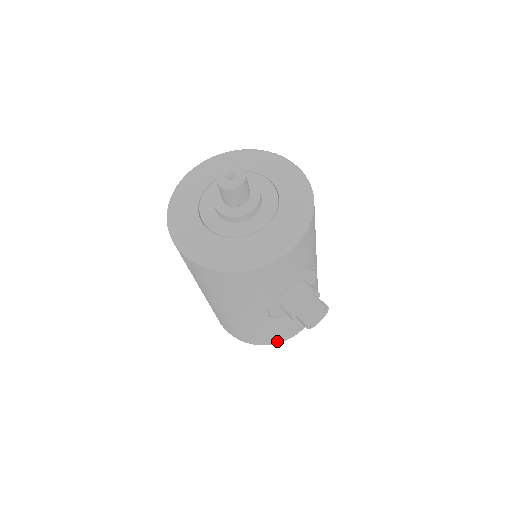
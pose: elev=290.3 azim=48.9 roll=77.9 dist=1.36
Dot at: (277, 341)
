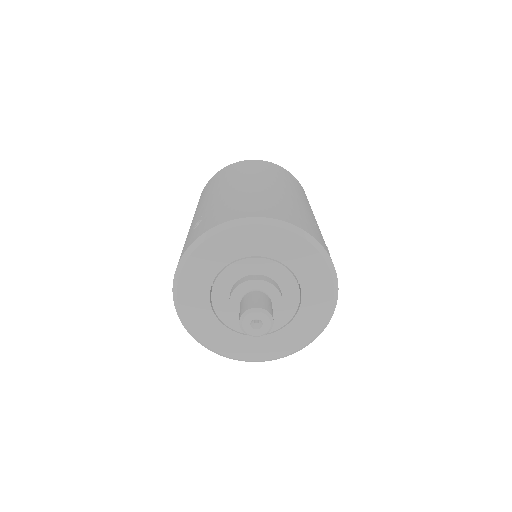
Dot at: occluded
